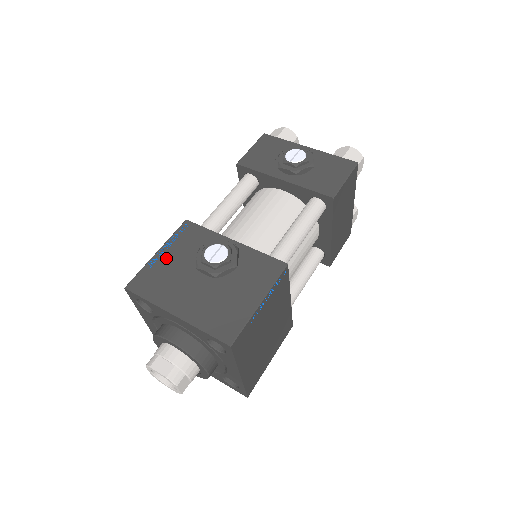
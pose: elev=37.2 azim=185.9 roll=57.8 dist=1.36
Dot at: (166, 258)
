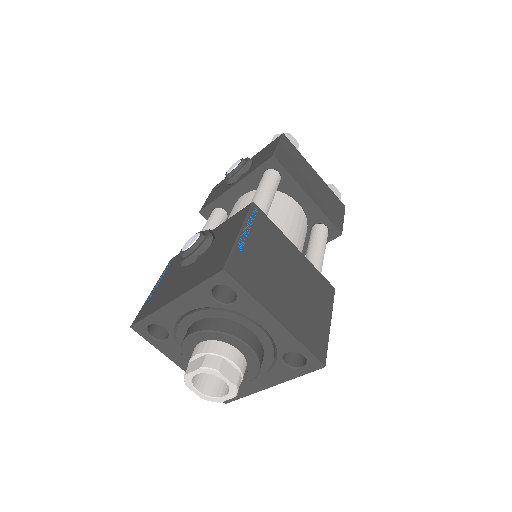
Dot at: (159, 286)
